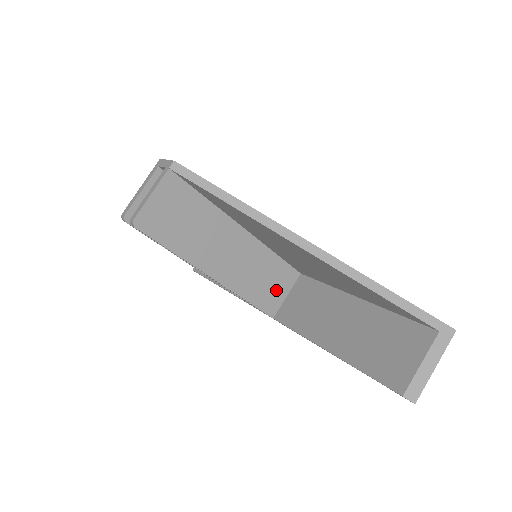
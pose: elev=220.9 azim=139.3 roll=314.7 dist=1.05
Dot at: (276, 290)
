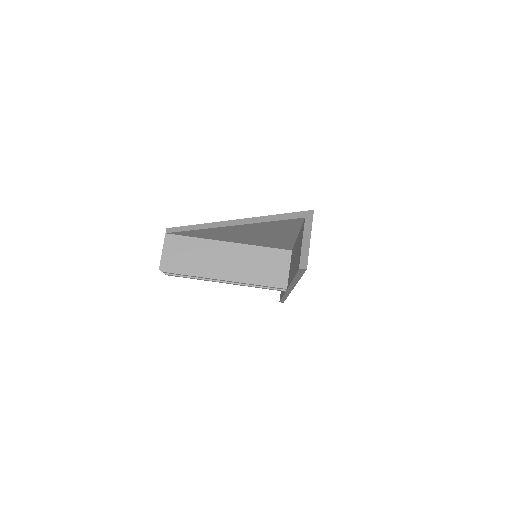
Dot at: (278, 269)
